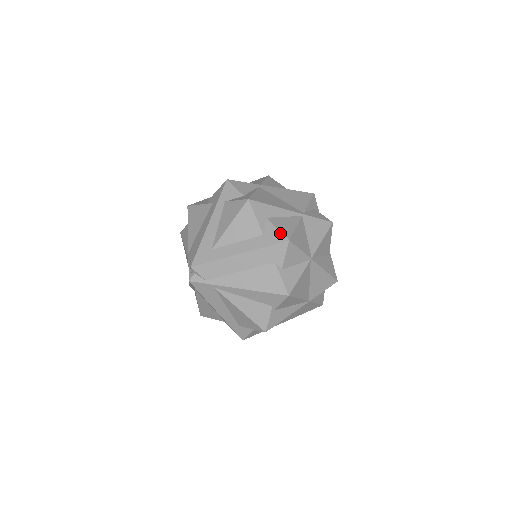
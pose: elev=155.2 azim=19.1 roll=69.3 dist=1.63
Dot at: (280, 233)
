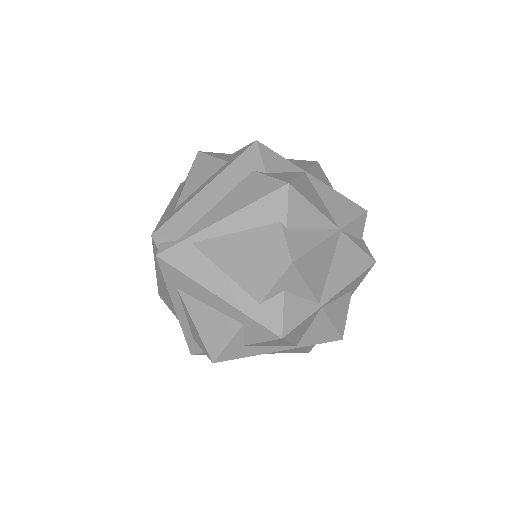
Dot at: (245, 147)
